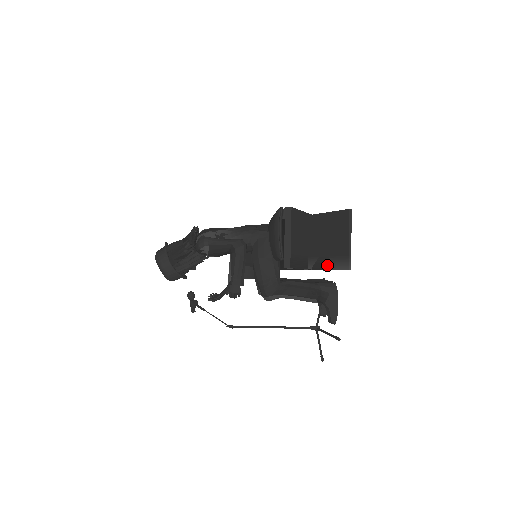
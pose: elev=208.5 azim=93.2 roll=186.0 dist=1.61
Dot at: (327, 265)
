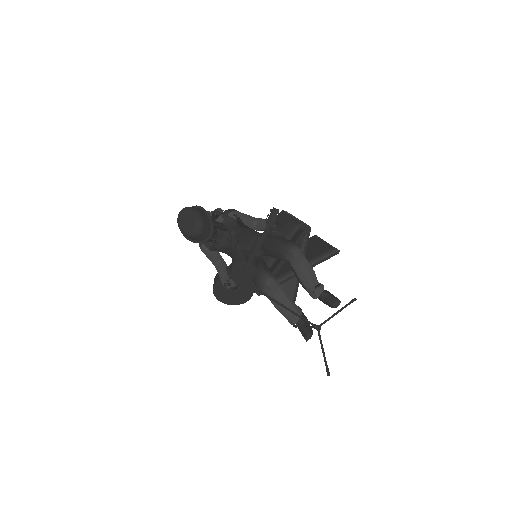
Dot at: (317, 259)
